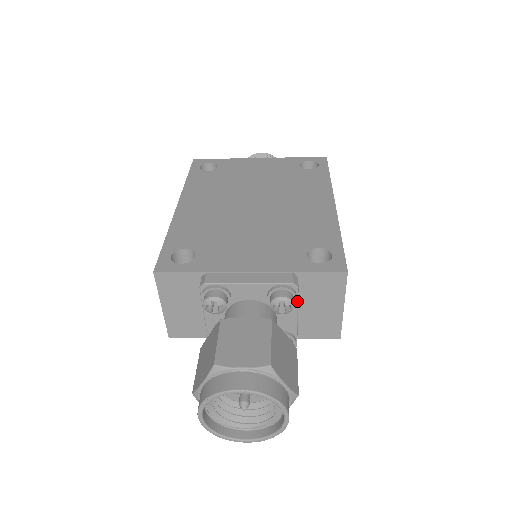
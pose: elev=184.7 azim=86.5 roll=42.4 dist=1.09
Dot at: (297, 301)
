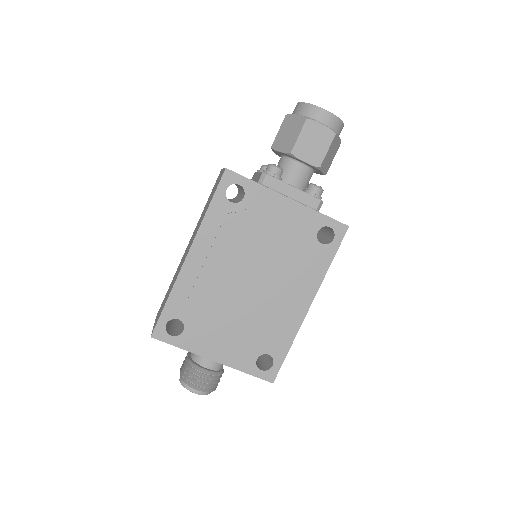
Dot at: occluded
